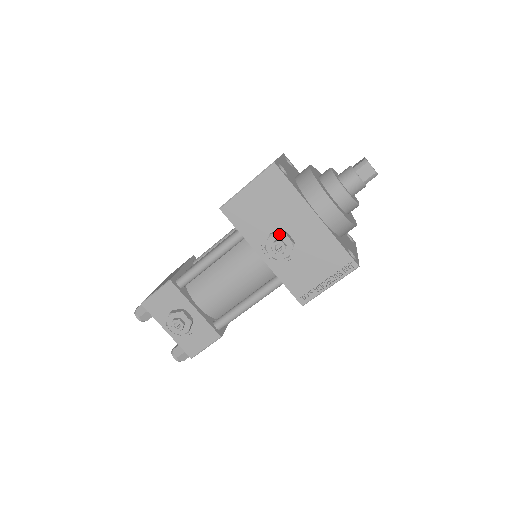
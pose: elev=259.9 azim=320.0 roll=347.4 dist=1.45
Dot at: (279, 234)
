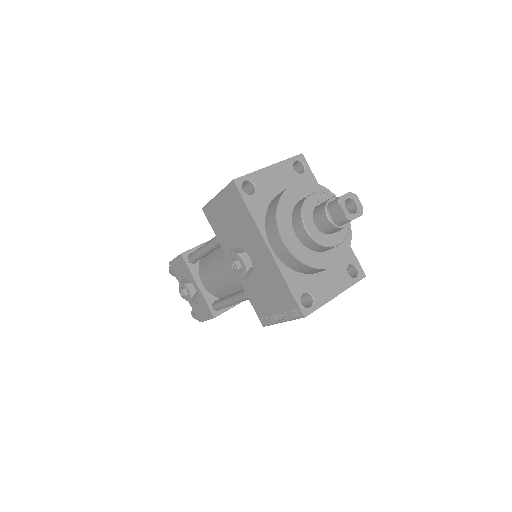
Dot at: (236, 254)
